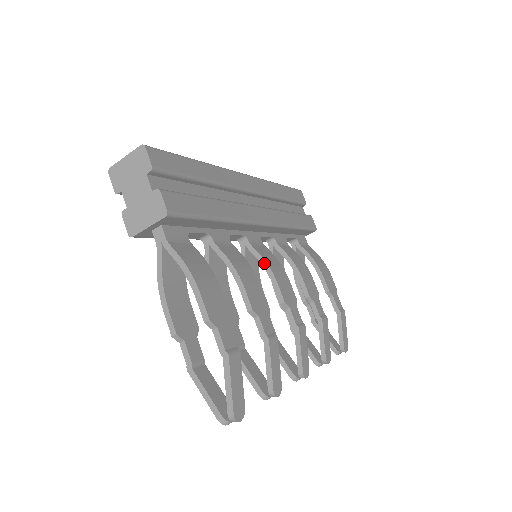
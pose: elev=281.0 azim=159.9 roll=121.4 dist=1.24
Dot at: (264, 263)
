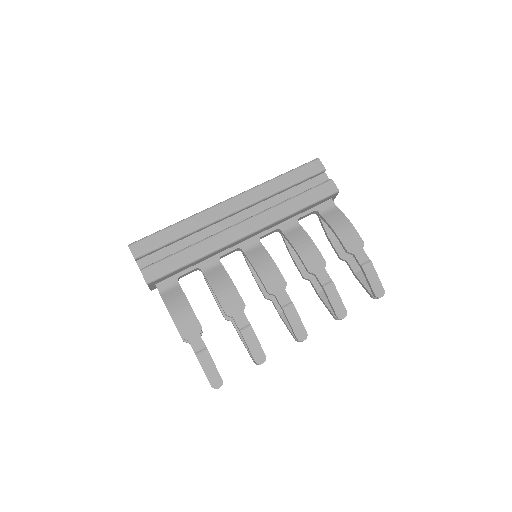
Dot at: (252, 266)
